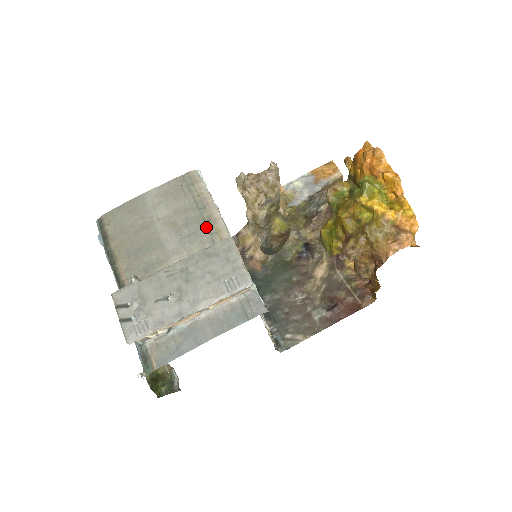
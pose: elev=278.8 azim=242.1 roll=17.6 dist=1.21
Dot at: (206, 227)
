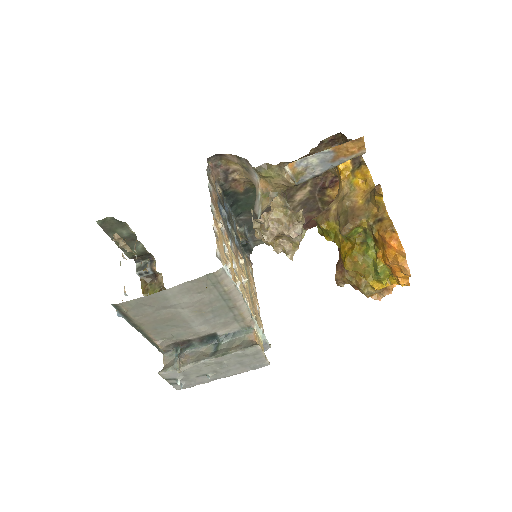
Dot at: (230, 312)
